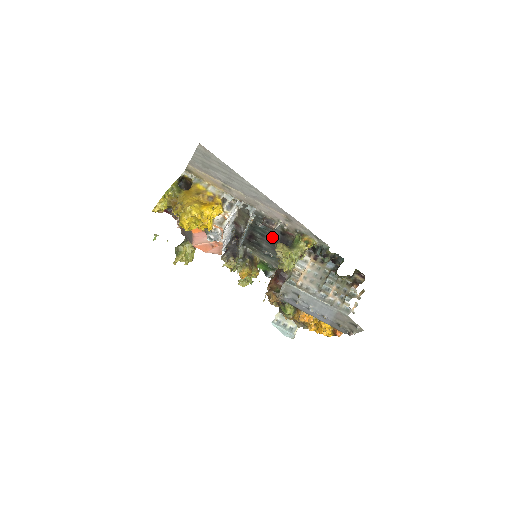
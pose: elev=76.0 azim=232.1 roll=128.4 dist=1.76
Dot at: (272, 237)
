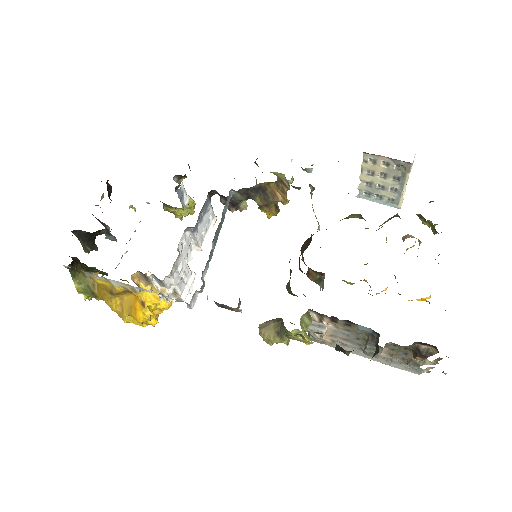
Dot at: occluded
